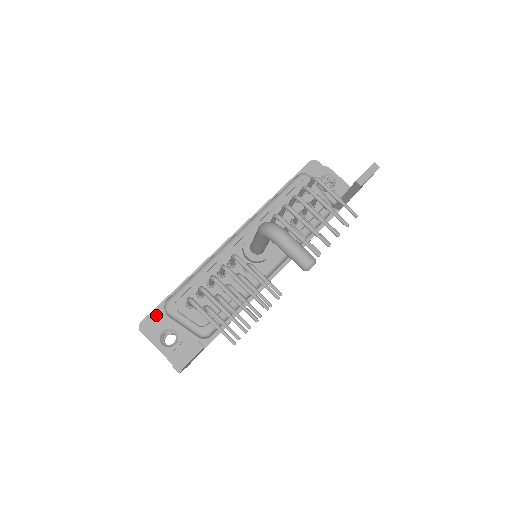
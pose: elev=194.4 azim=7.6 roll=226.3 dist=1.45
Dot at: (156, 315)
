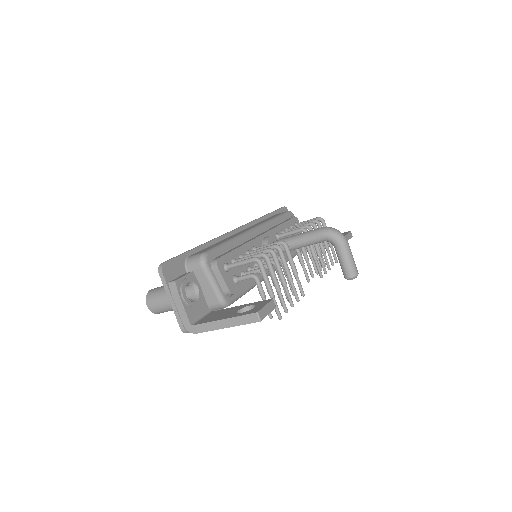
Dot at: (178, 263)
